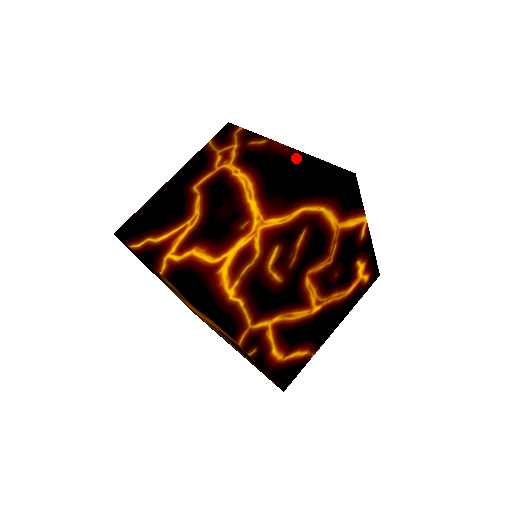
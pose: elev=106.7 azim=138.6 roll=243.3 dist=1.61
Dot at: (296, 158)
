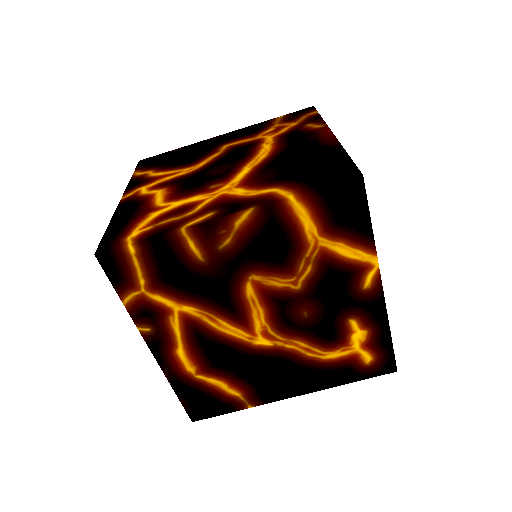
Dot at: (327, 146)
